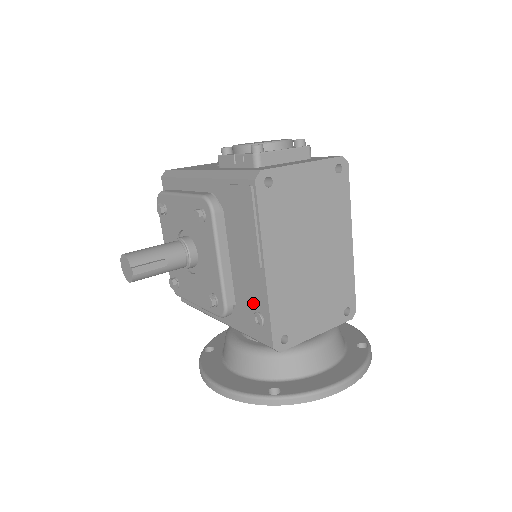
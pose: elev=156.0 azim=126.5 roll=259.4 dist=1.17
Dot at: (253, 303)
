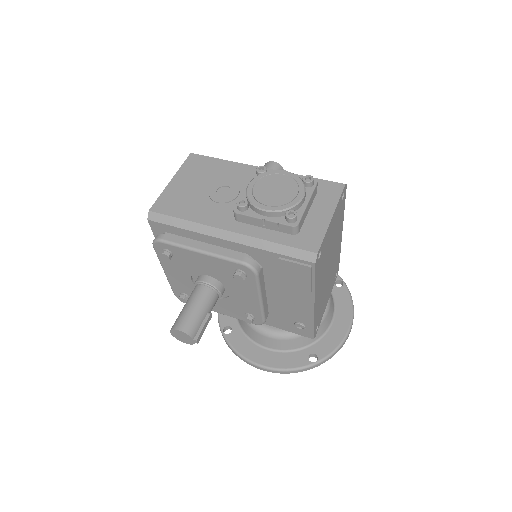
Dot at: (294, 318)
